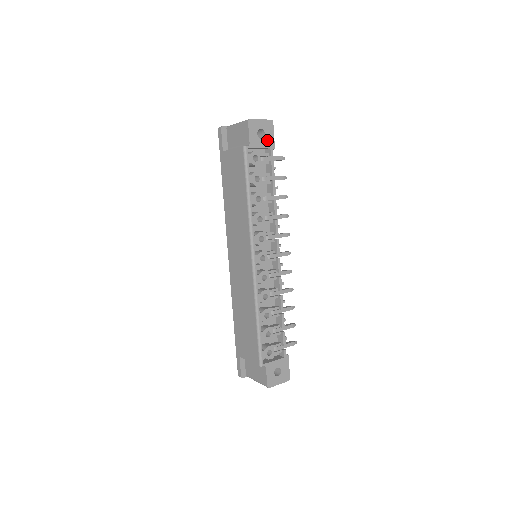
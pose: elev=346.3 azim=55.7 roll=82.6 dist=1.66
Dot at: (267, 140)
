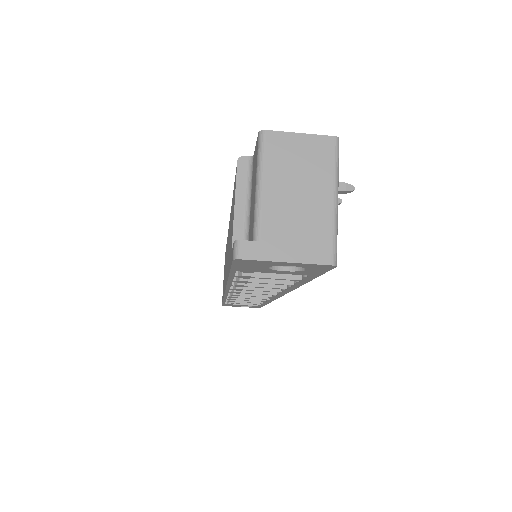
Dot at: occluded
